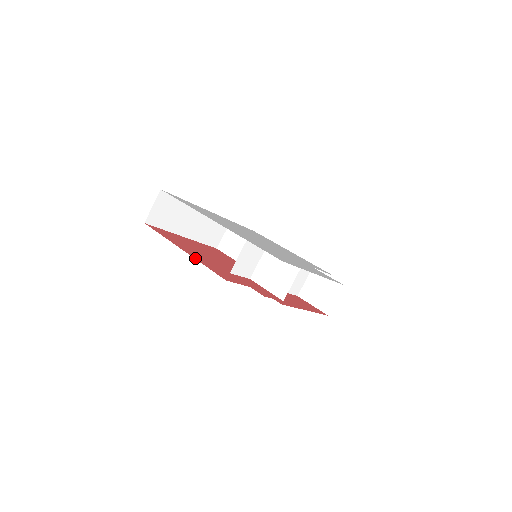
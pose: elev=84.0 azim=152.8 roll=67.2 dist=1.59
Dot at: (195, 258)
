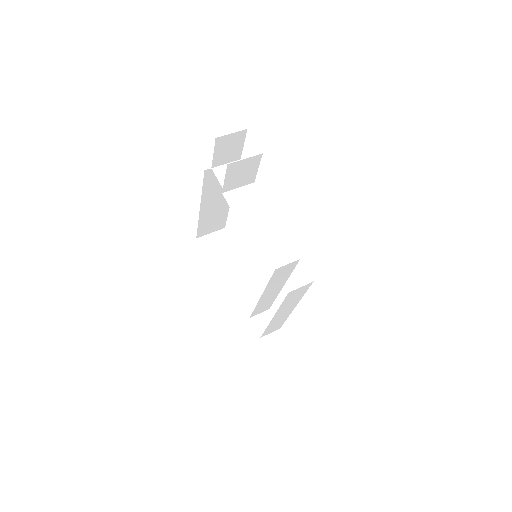
Dot at: (202, 199)
